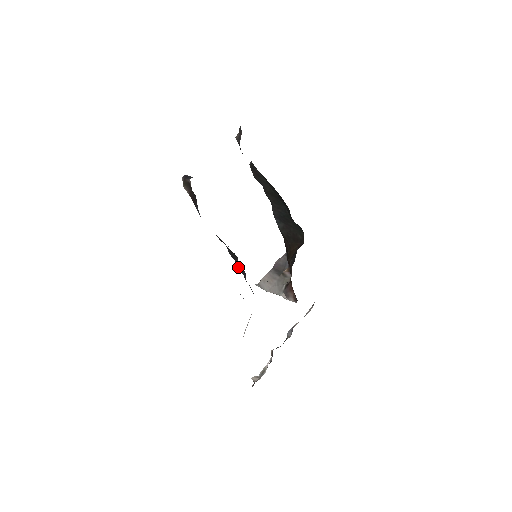
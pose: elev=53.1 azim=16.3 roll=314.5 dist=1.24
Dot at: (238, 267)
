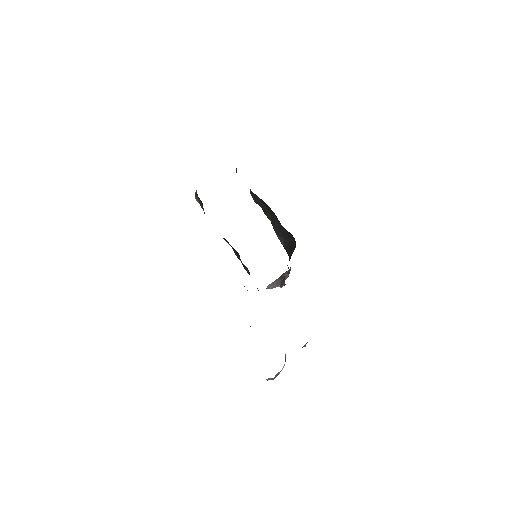
Dot at: (244, 267)
